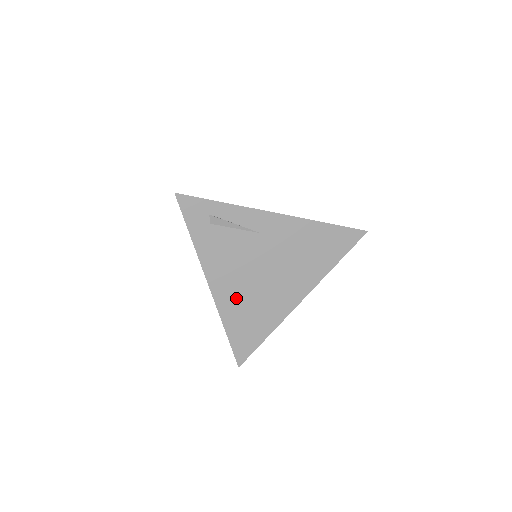
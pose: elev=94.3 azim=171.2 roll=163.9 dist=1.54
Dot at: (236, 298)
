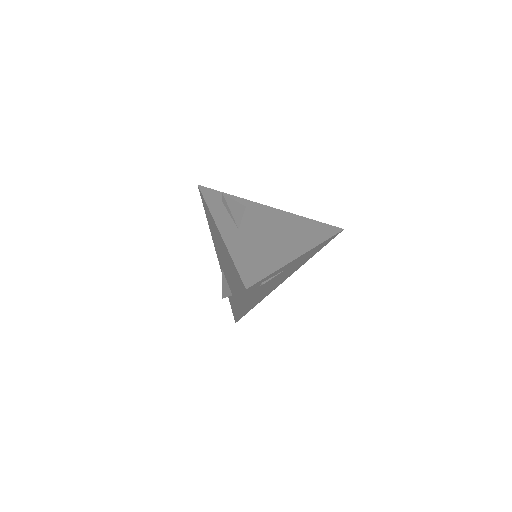
Dot at: (252, 302)
